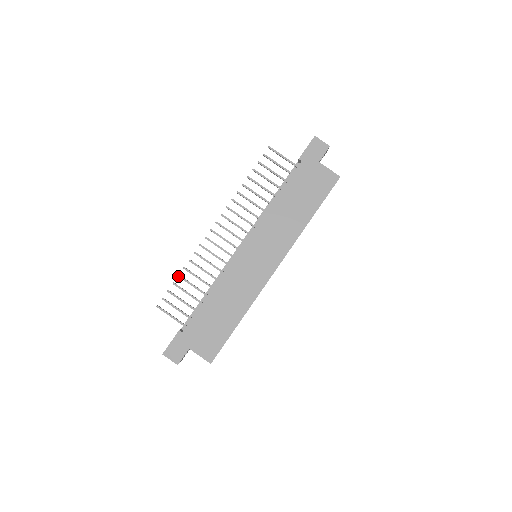
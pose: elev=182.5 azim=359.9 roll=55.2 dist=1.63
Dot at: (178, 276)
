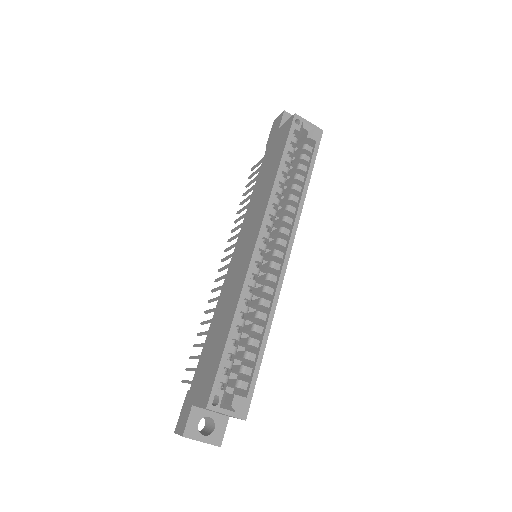
Dot at: occluded
